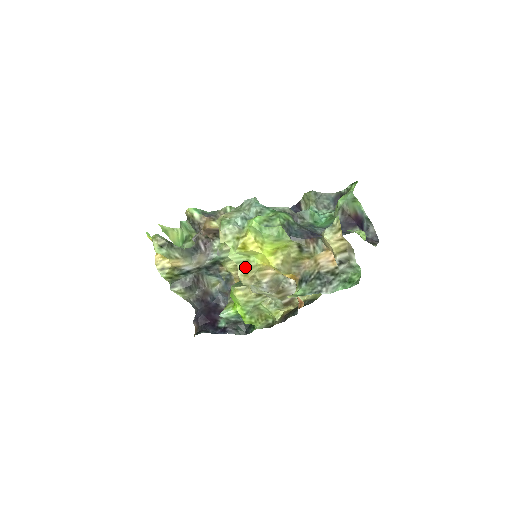
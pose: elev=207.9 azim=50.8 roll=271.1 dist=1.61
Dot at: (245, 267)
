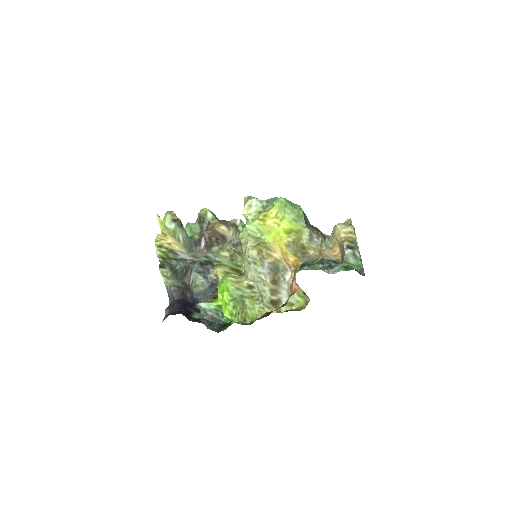
Dot at: (256, 241)
